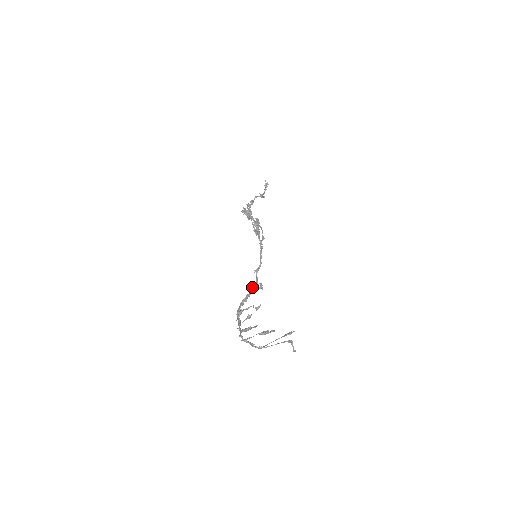
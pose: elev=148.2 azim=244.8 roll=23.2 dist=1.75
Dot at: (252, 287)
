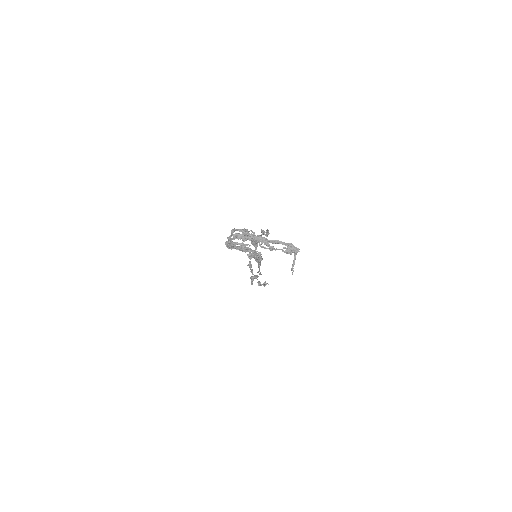
Dot at: (250, 248)
